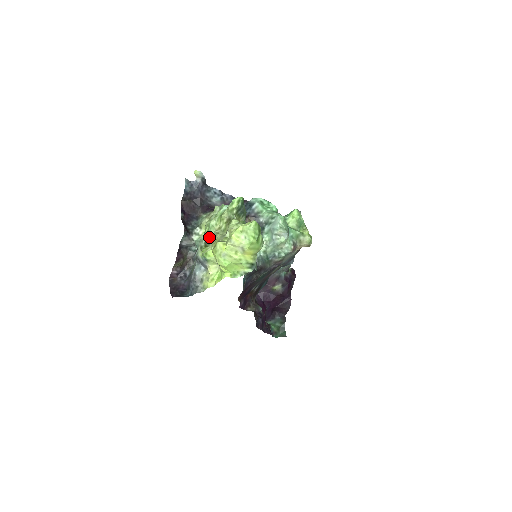
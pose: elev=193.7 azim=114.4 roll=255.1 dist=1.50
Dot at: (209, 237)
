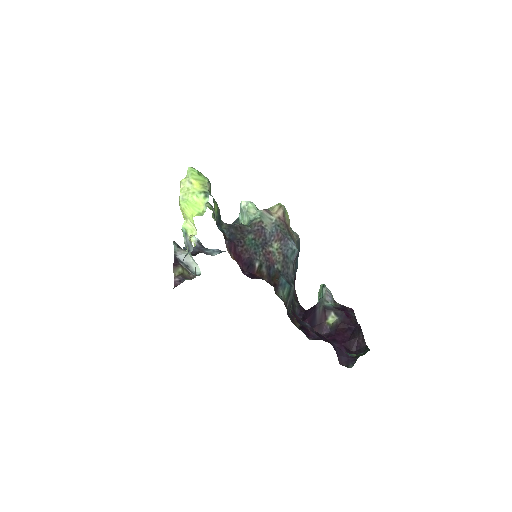
Dot at: occluded
